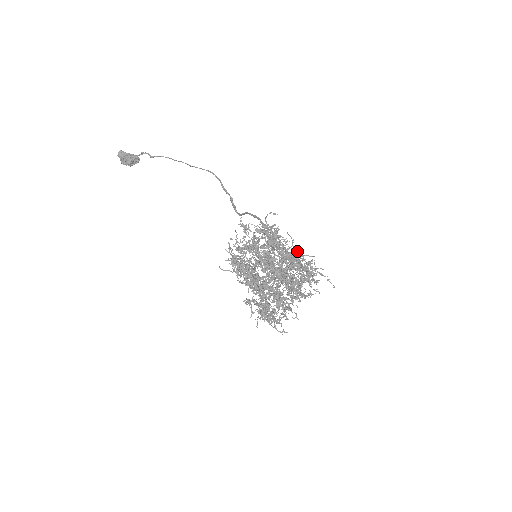
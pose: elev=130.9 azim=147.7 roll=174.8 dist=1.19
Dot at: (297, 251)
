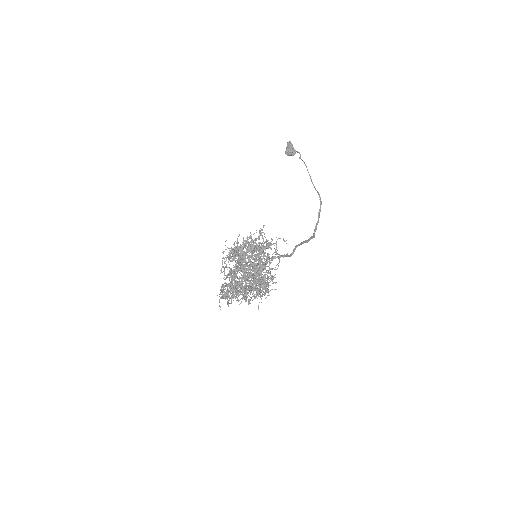
Dot at: (259, 268)
